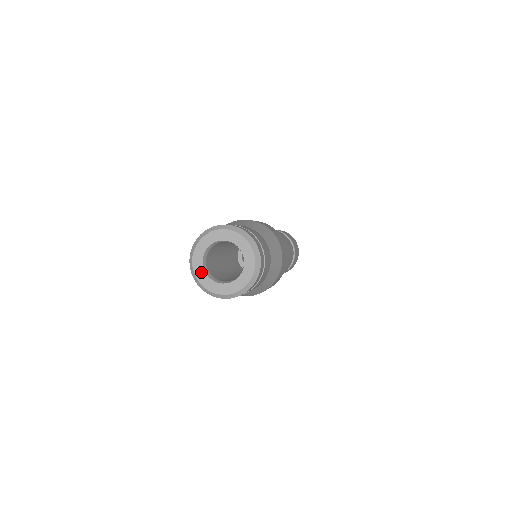
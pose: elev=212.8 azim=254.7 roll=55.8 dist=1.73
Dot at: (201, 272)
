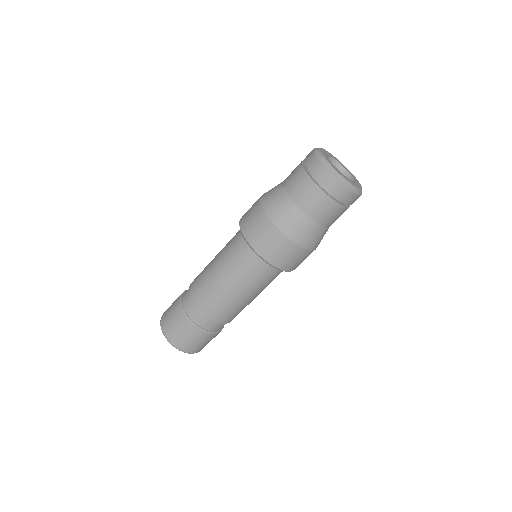
Dot at: (326, 157)
